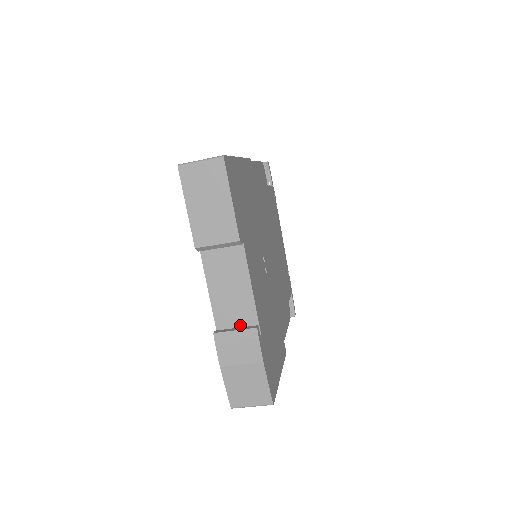
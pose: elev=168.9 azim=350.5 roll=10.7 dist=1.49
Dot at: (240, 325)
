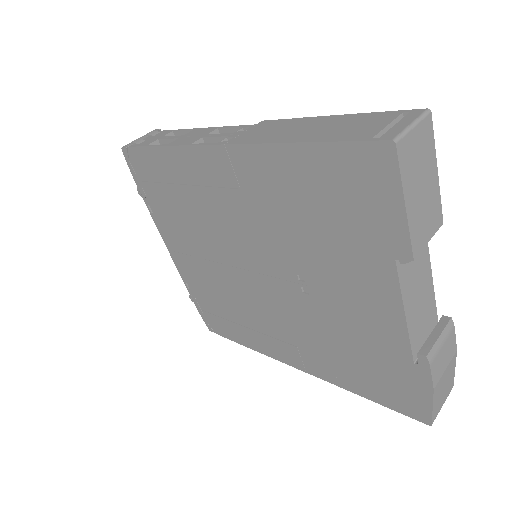
Dot at: (427, 328)
